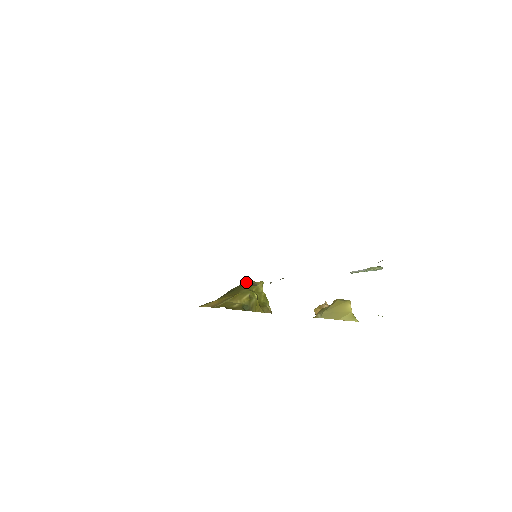
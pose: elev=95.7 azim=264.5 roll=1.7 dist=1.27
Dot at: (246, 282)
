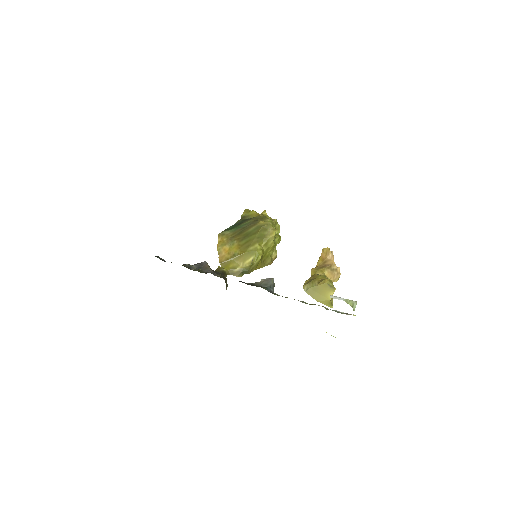
Dot at: (263, 226)
